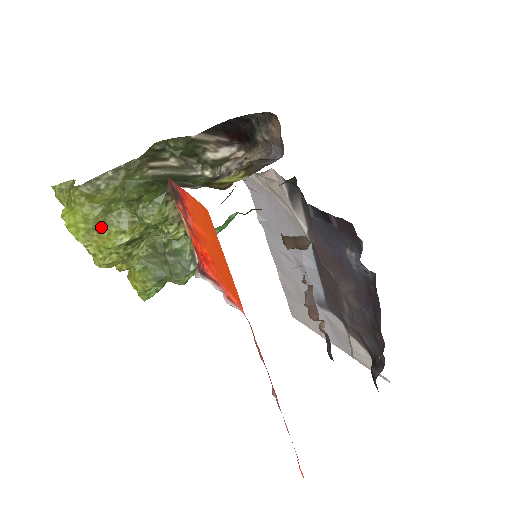
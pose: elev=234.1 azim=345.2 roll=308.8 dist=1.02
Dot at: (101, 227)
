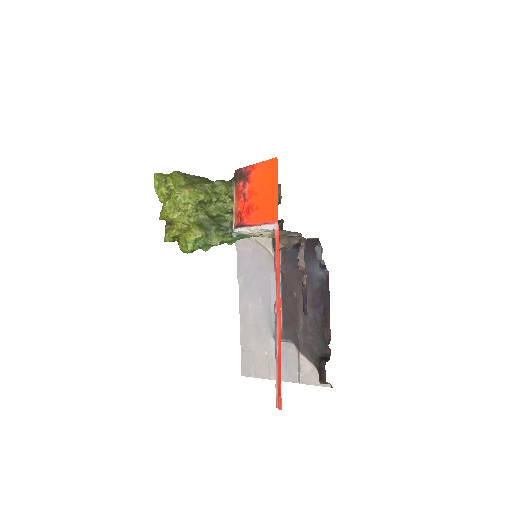
Dot at: (190, 186)
